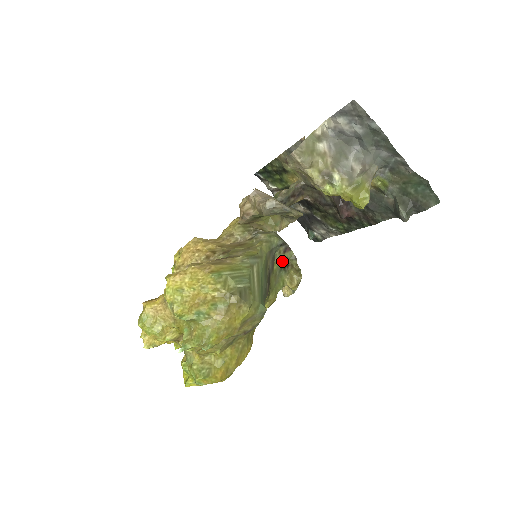
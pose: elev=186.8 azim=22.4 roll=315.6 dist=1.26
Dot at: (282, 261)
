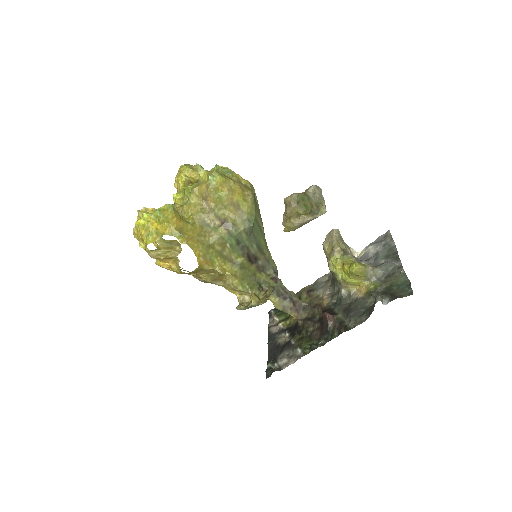
Dot at: (264, 280)
